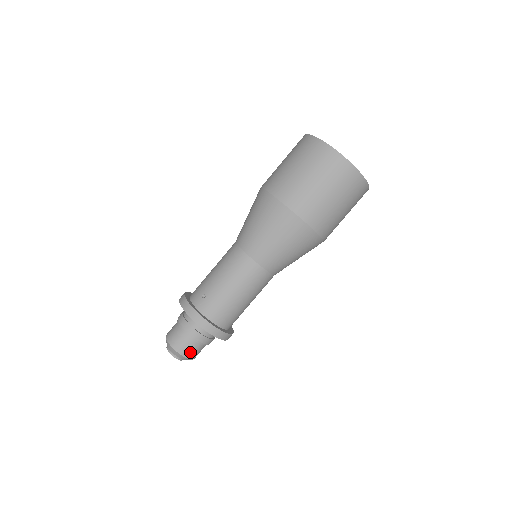
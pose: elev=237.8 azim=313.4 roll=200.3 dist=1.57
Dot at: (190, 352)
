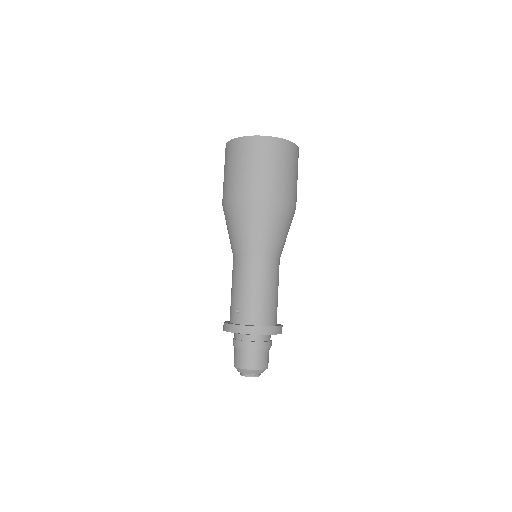
Dot at: (259, 363)
